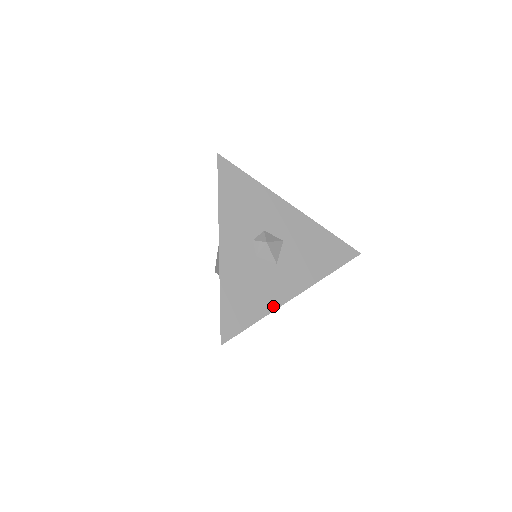
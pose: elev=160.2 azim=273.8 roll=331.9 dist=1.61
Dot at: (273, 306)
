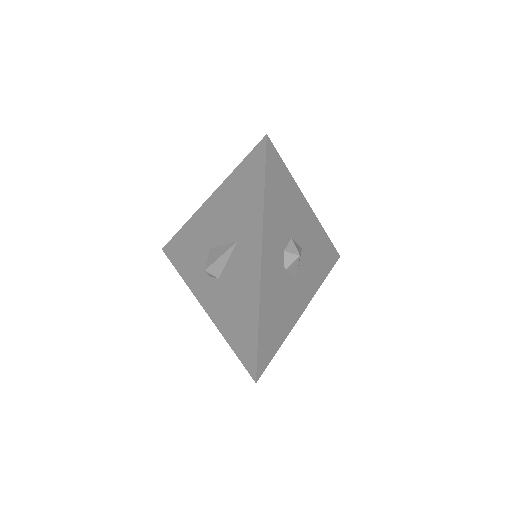
Dot at: (291, 326)
